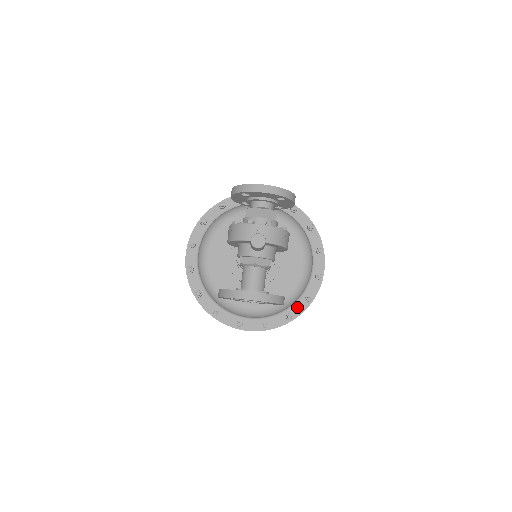
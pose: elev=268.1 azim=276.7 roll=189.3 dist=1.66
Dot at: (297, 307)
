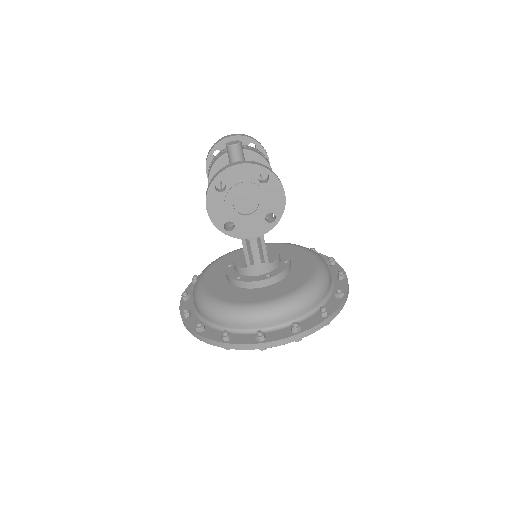
Dot at: (329, 305)
